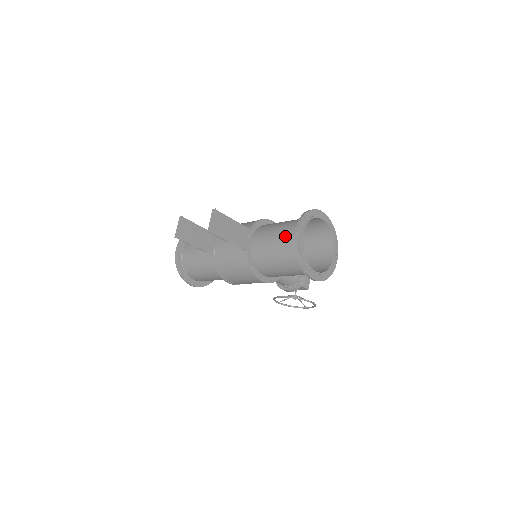
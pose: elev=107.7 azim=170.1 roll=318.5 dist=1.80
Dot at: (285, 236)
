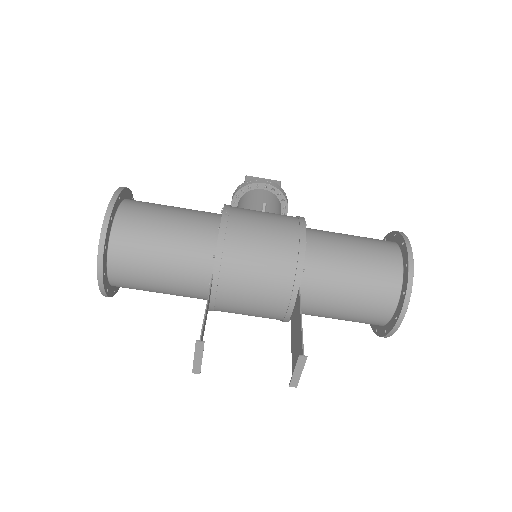
Dot at: (368, 308)
